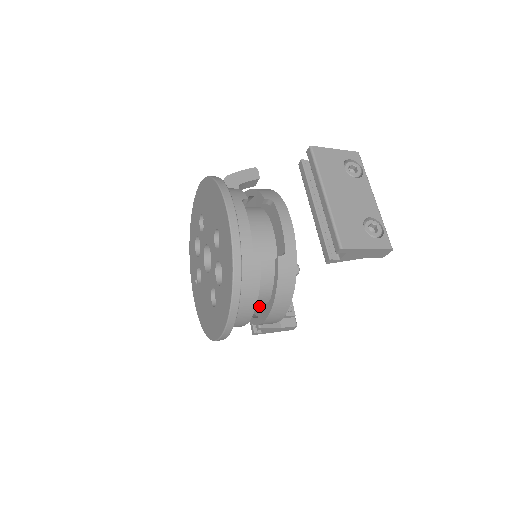
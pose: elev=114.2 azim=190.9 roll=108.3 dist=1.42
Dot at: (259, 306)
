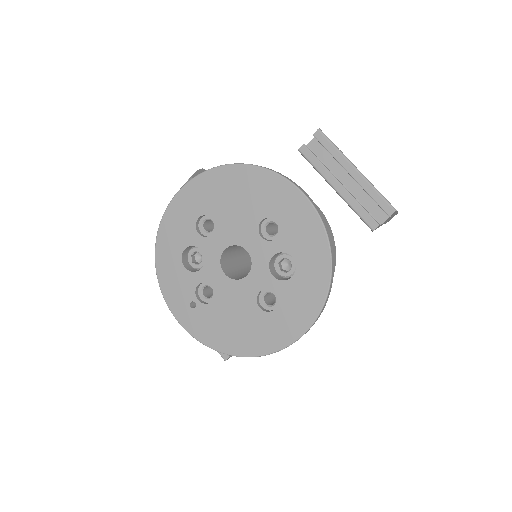
Dot at: occluded
